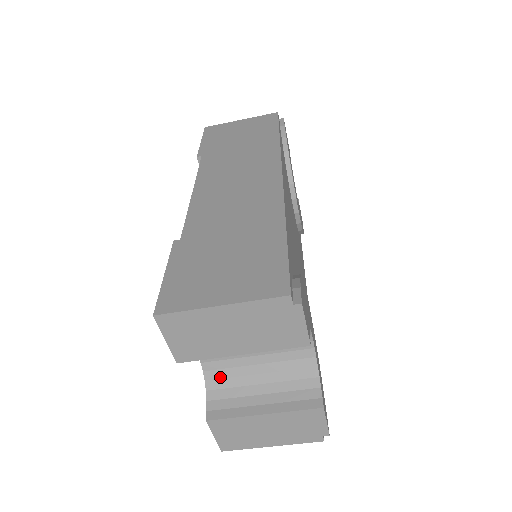
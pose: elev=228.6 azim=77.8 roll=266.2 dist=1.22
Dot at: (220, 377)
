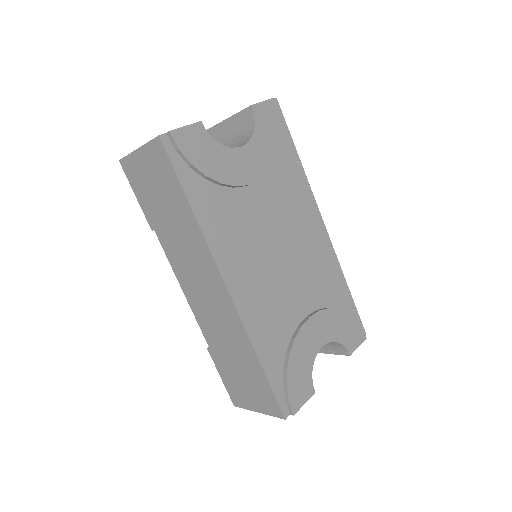
Dot at: occluded
